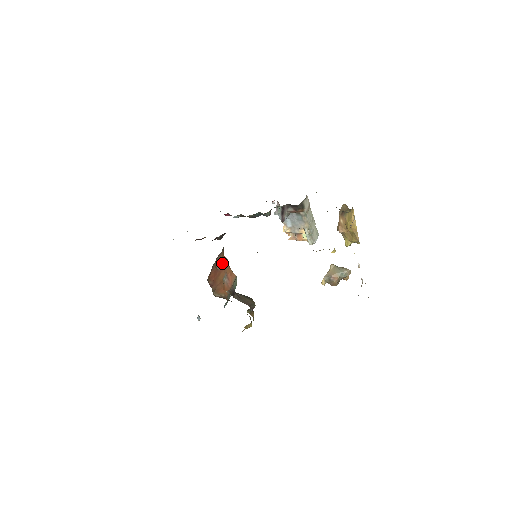
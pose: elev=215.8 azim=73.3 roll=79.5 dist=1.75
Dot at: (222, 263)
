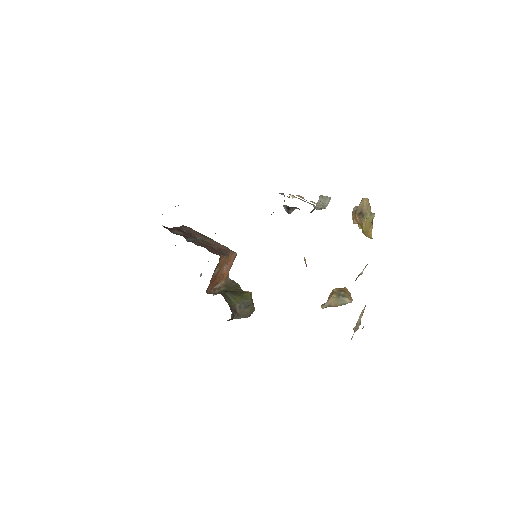
Dot at: (220, 265)
